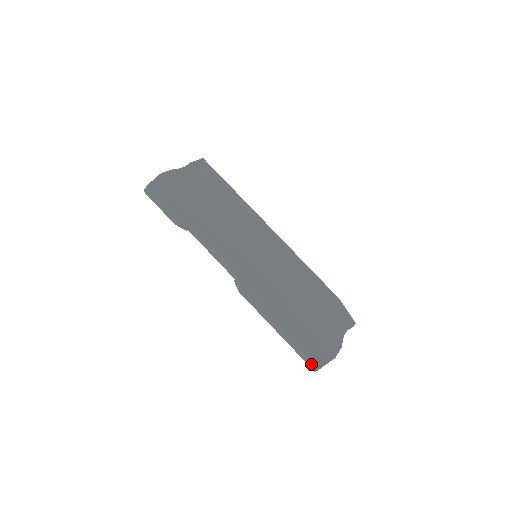
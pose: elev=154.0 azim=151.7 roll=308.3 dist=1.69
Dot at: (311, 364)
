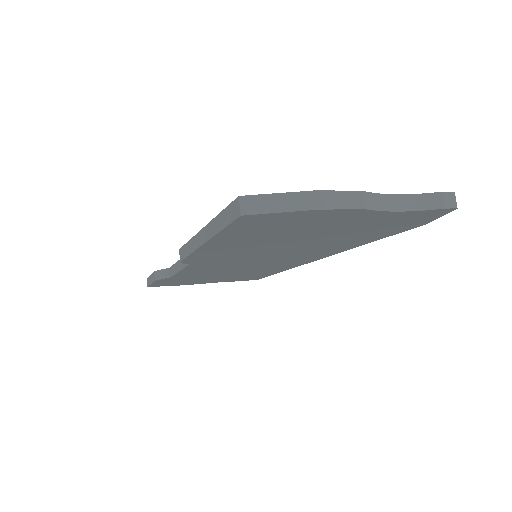
Dot at: (232, 213)
